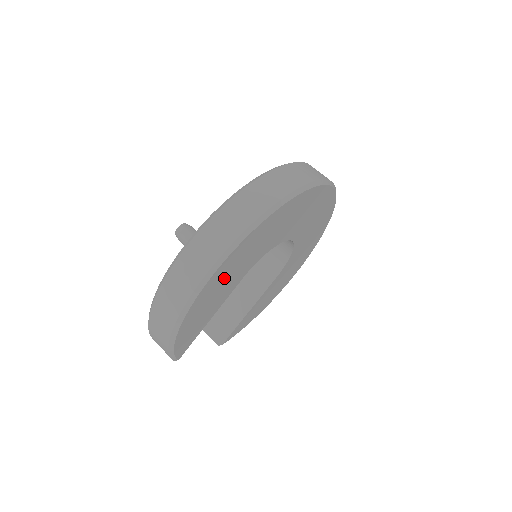
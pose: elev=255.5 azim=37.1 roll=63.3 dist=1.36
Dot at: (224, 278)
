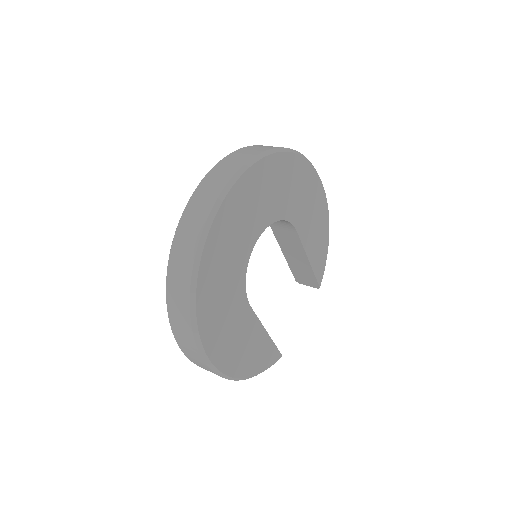
Dot at: (229, 342)
